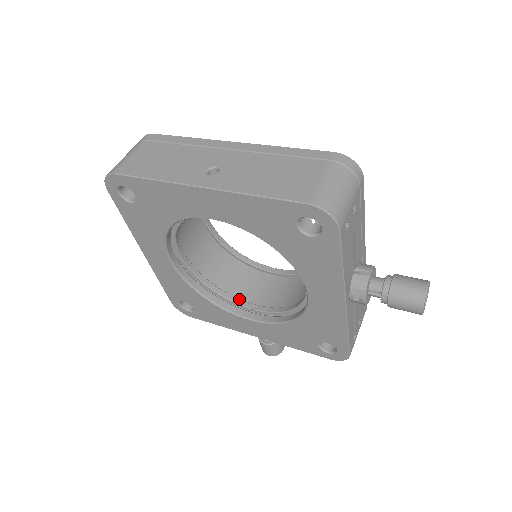
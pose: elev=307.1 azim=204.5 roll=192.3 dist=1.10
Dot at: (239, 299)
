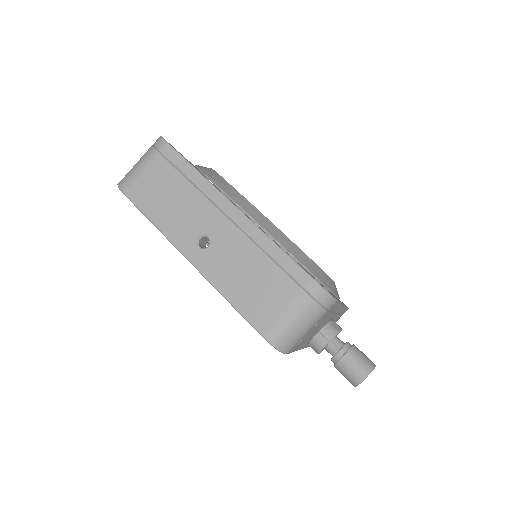
Dot at: occluded
